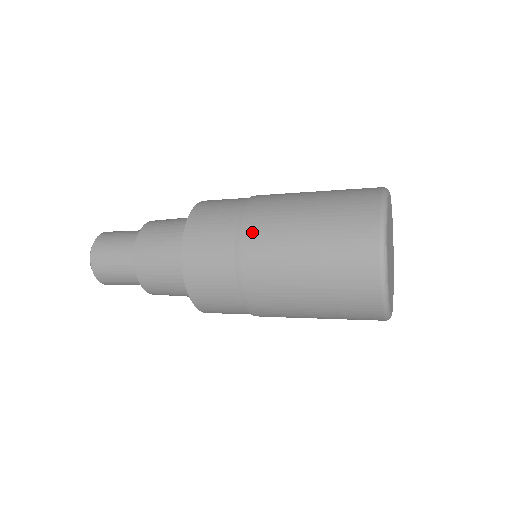
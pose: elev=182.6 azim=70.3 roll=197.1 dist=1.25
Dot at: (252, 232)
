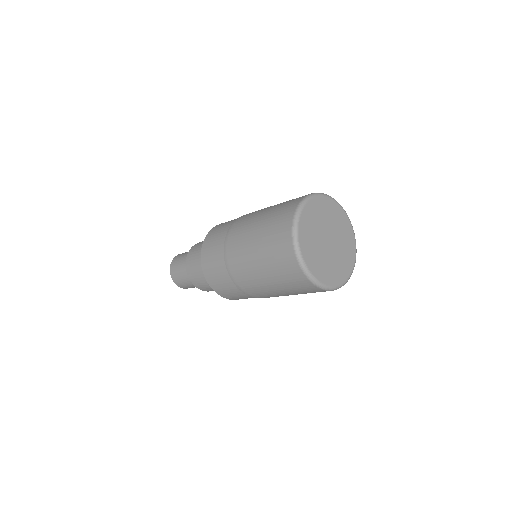
Dot at: occluded
